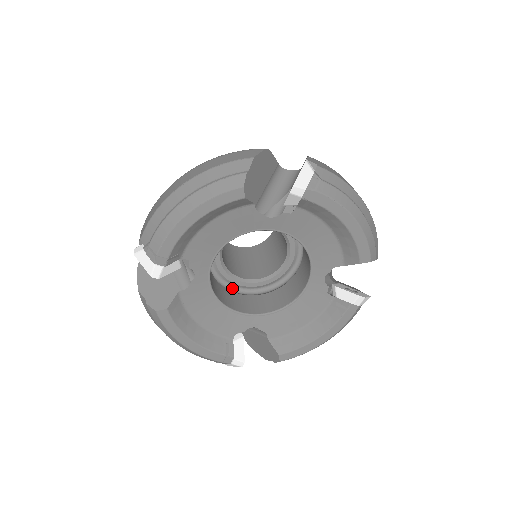
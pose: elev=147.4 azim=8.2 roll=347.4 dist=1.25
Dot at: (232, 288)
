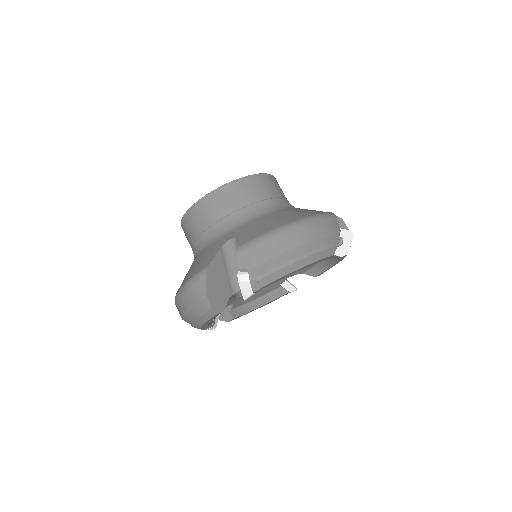
Dot at: occluded
